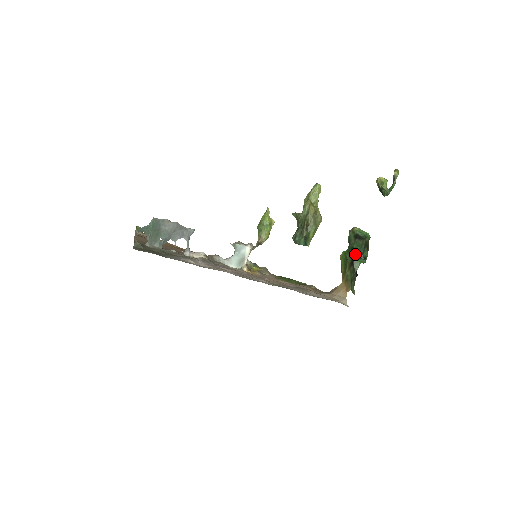
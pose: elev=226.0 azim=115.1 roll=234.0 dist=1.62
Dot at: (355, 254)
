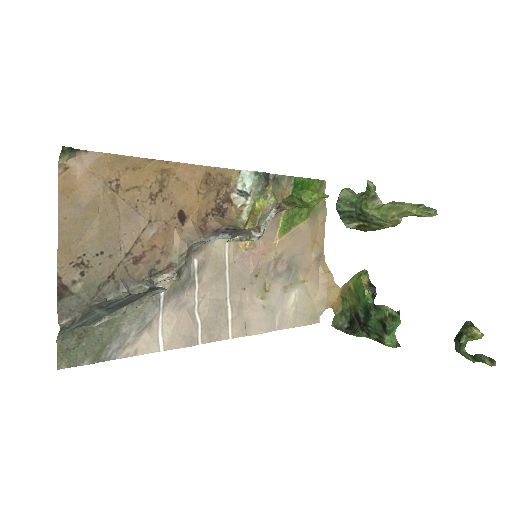
Dot at: (365, 323)
